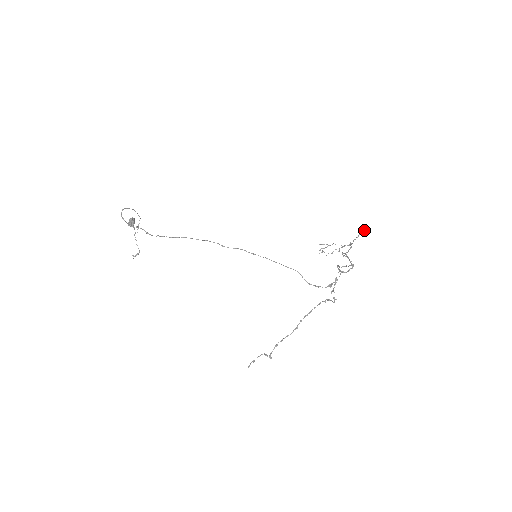
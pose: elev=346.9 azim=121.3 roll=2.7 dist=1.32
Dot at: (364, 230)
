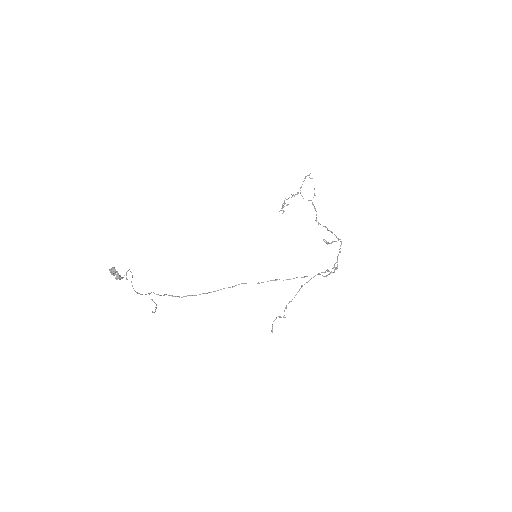
Dot at: (306, 176)
